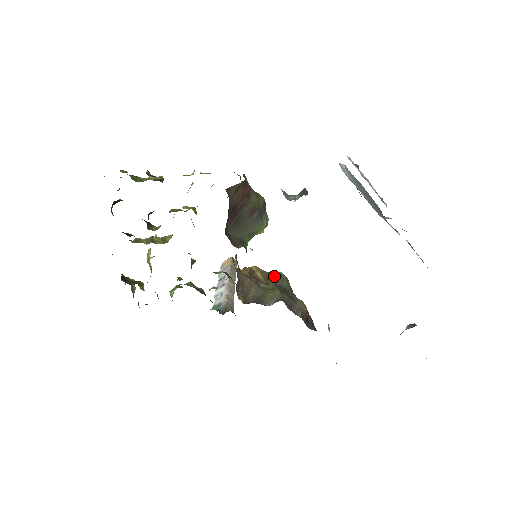
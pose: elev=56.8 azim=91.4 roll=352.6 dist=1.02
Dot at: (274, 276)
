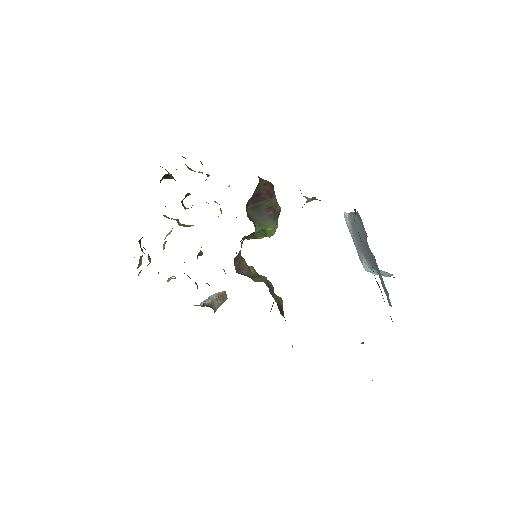
Dot at: (264, 277)
